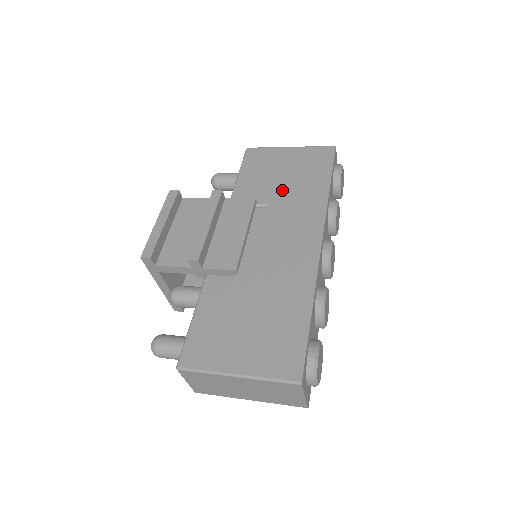
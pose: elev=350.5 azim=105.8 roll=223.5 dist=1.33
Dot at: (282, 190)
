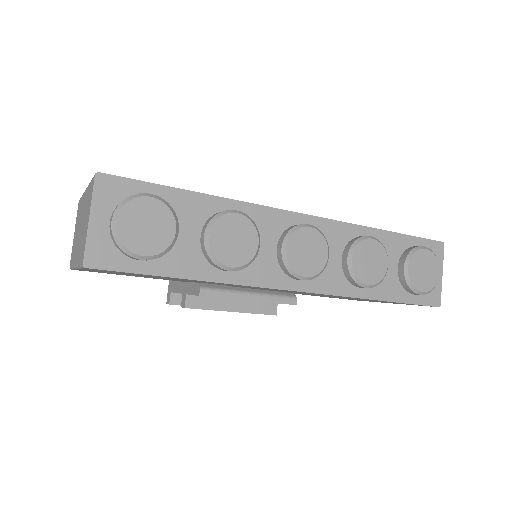
Dot at: occluded
